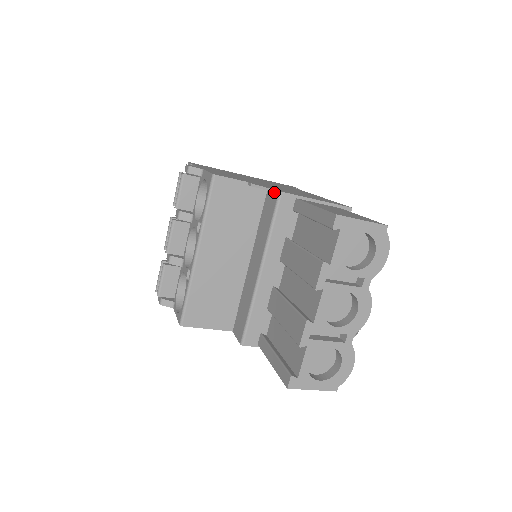
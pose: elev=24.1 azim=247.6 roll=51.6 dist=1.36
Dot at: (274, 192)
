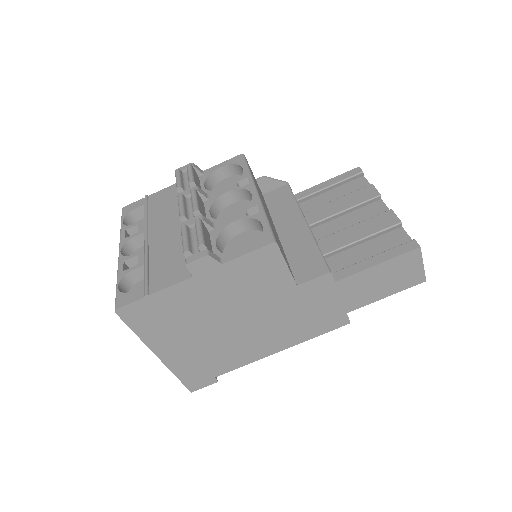
Dot at: (284, 182)
